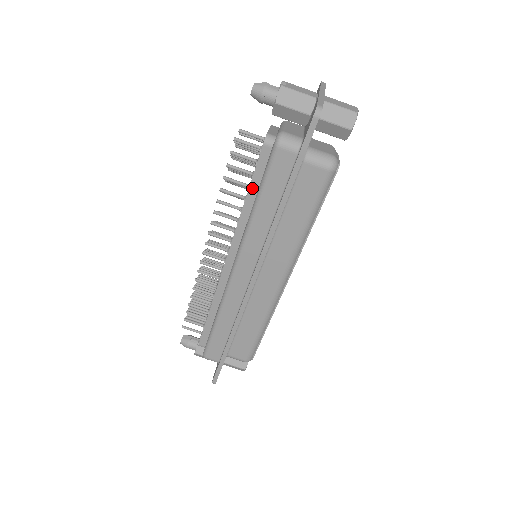
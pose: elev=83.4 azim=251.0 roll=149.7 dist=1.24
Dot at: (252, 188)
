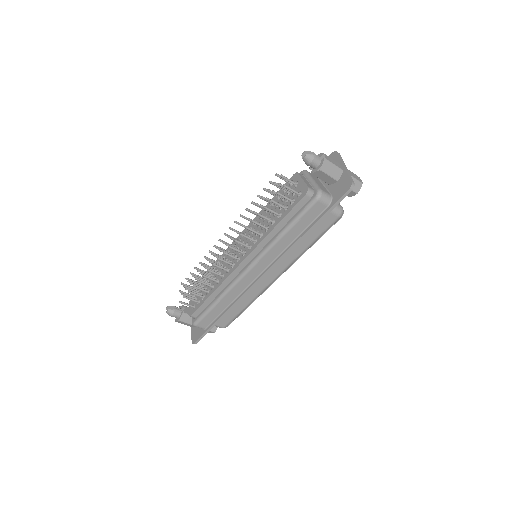
Dot at: (285, 219)
